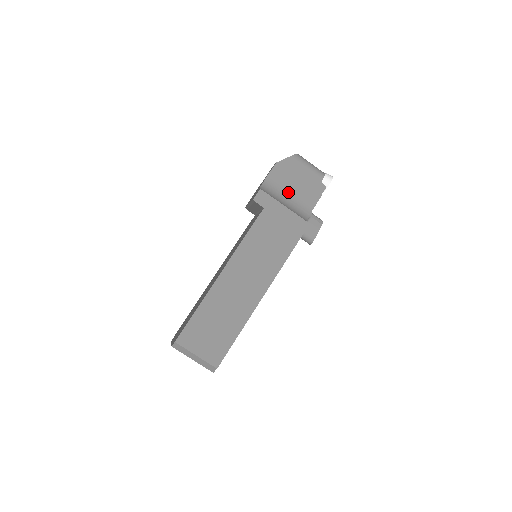
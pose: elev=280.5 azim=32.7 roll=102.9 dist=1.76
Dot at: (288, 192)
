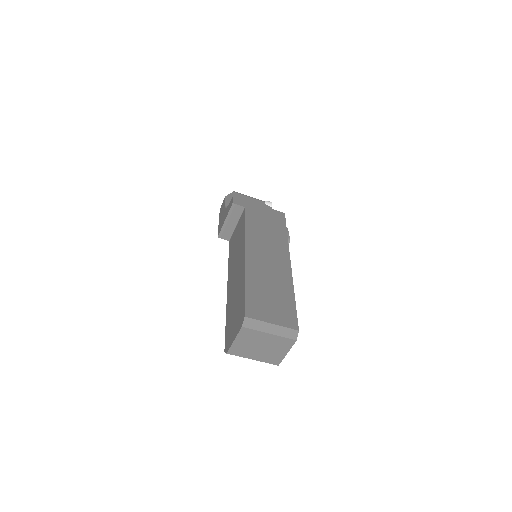
Dot at: occluded
